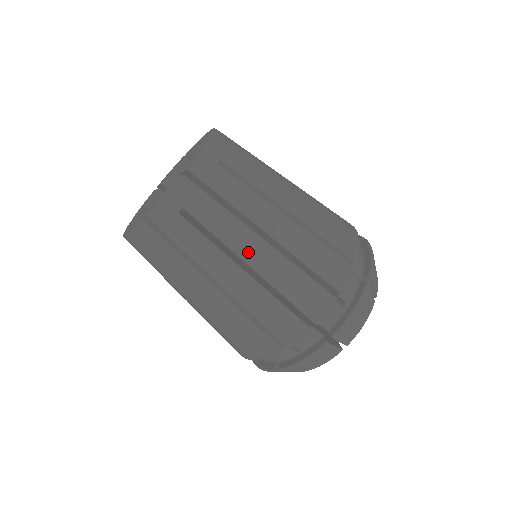
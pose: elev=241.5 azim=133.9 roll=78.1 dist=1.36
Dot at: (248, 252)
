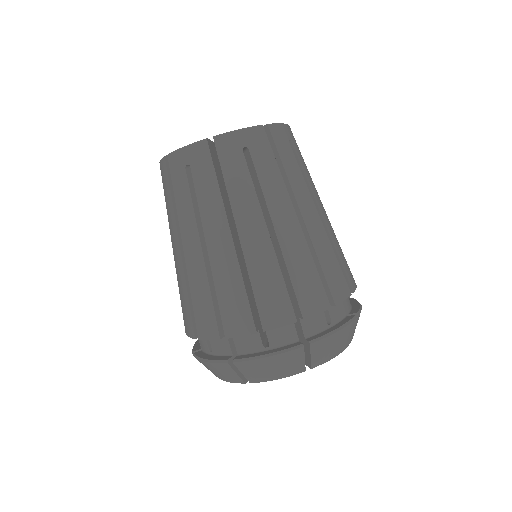
Dot at: (319, 203)
